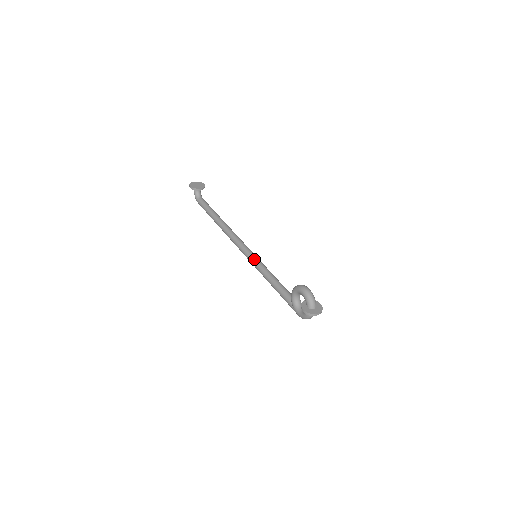
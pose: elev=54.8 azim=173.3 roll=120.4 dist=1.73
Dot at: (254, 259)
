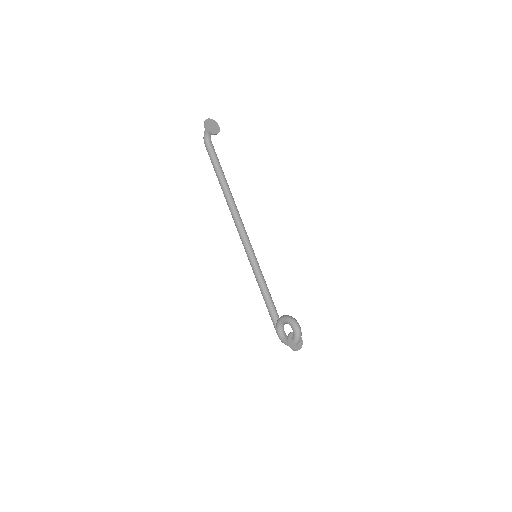
Dot at: (253, 258)
